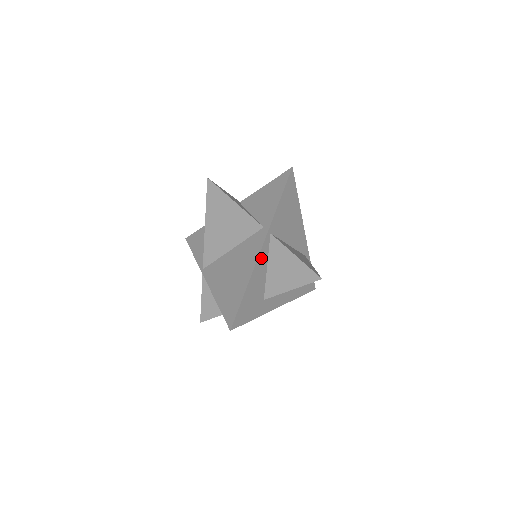
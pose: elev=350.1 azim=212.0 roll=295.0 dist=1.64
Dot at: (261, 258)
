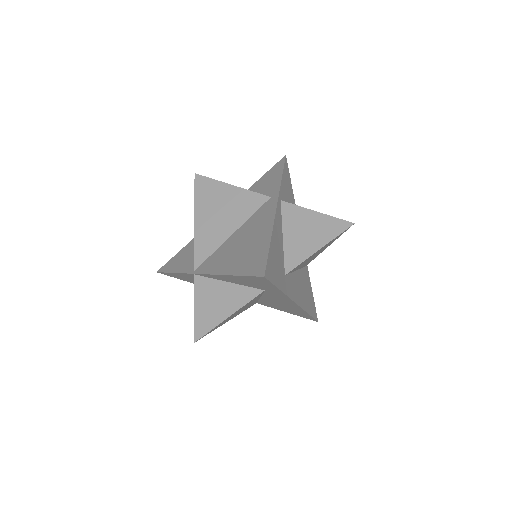
Dot at: (277, 219)
